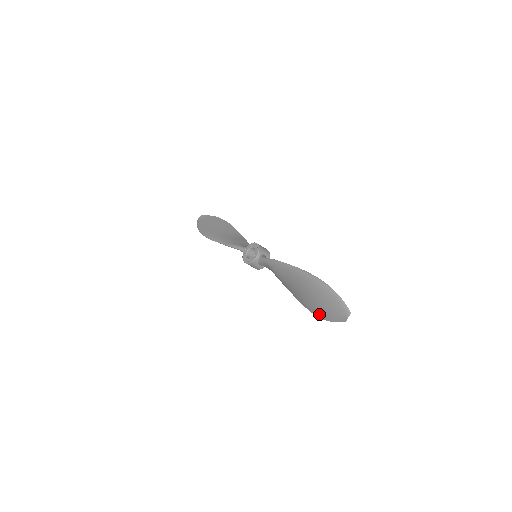
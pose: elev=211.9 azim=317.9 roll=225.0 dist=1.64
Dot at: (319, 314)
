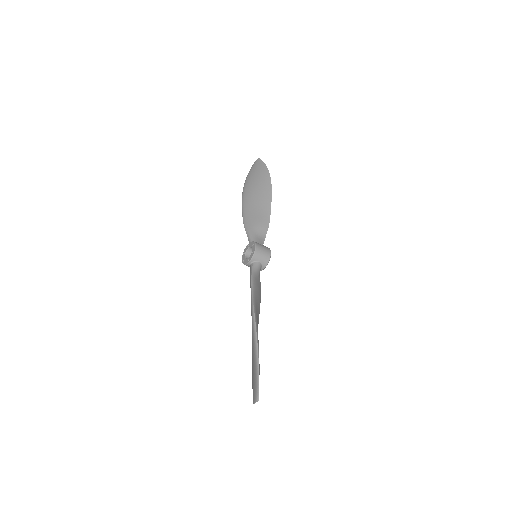
Dot at: occluded
